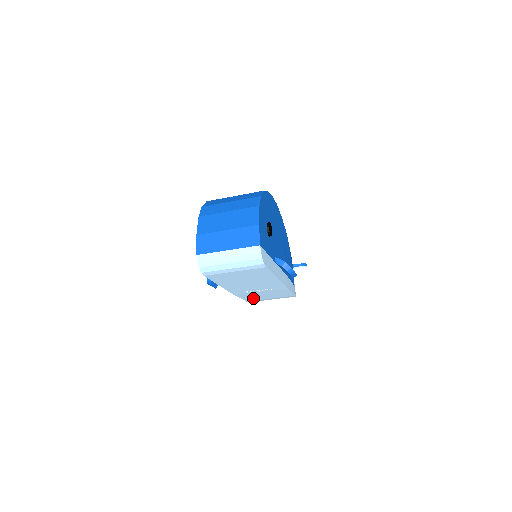
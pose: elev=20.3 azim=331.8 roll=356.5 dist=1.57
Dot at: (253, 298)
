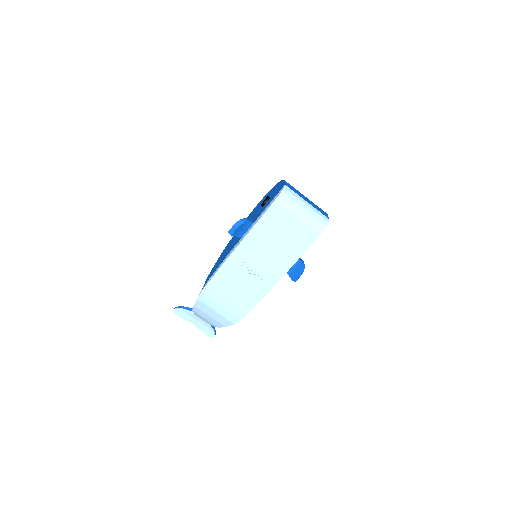
Dot at: (220, 285)
